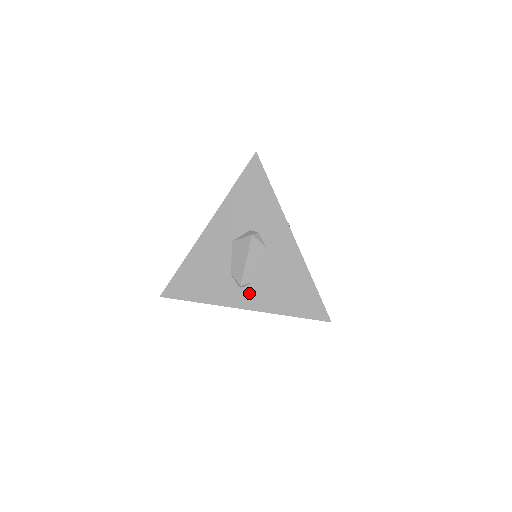
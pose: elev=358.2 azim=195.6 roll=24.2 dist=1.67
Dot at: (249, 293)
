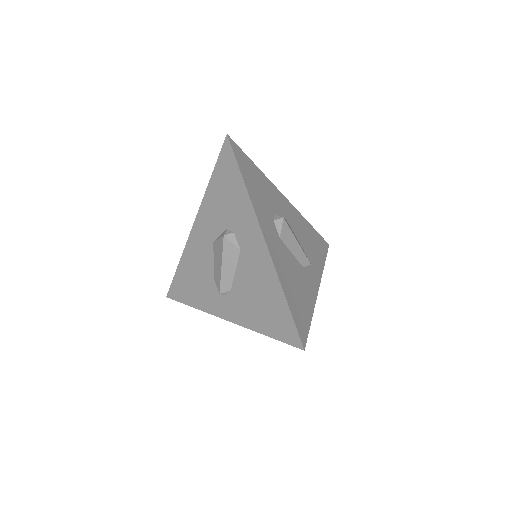
Dot at: (229, 302)
